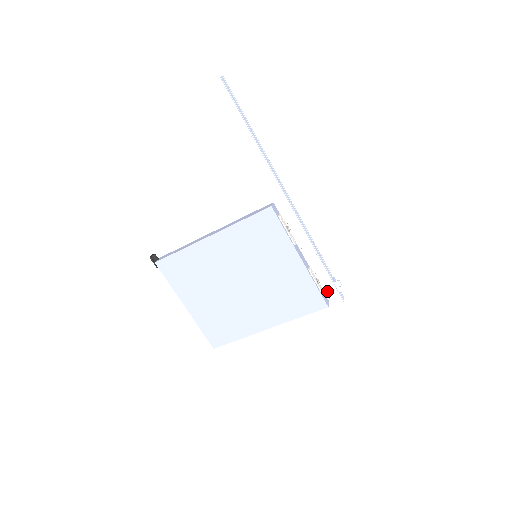
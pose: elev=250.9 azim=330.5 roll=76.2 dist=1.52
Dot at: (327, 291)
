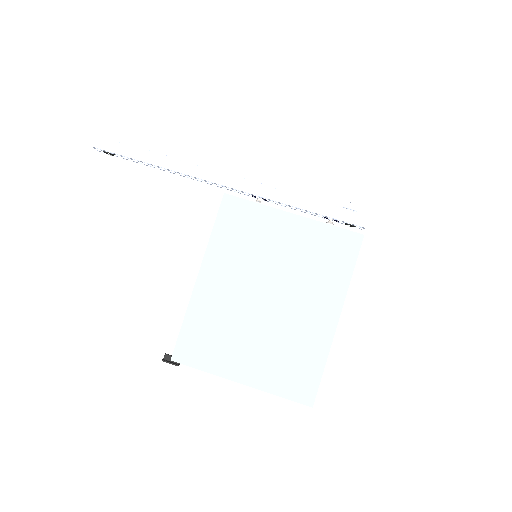
Dot at: (346, 220)
